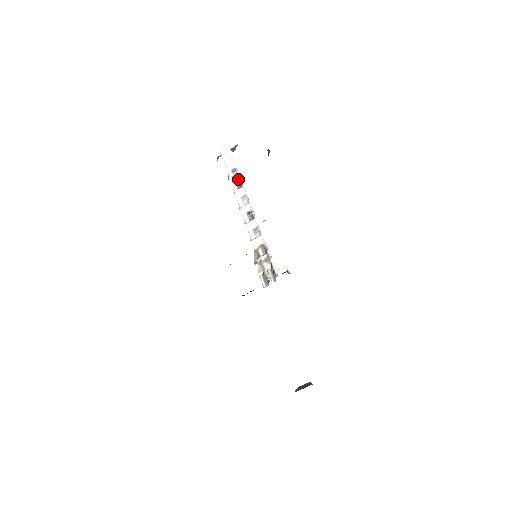
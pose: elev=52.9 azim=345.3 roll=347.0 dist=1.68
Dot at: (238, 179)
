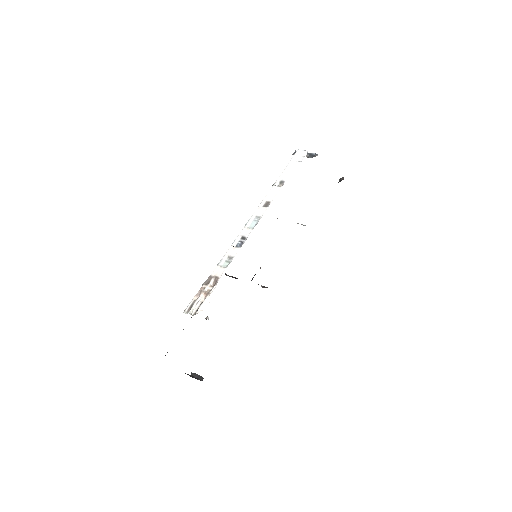
Dot at: (273, 196)
